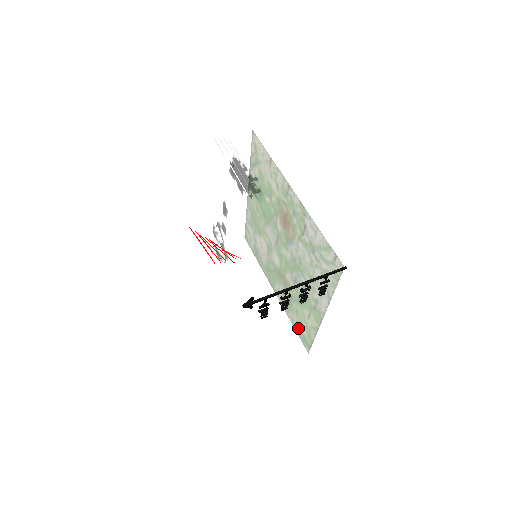
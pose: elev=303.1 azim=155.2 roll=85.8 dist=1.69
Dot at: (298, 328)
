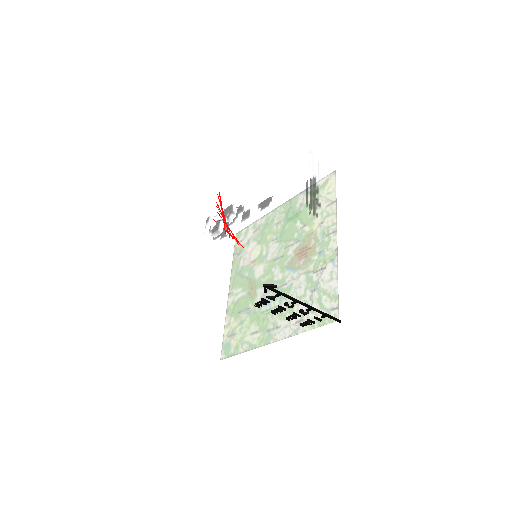
Dot at: occluded
